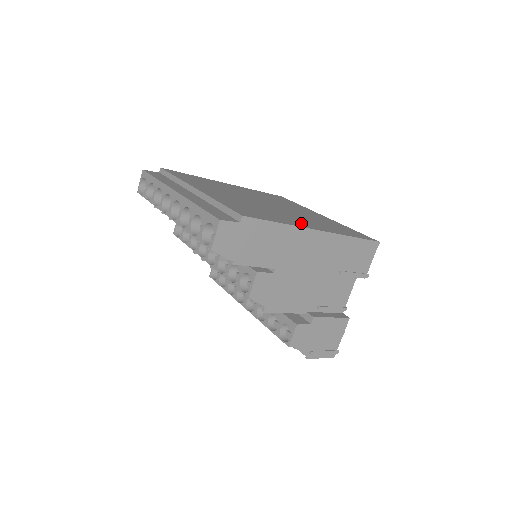
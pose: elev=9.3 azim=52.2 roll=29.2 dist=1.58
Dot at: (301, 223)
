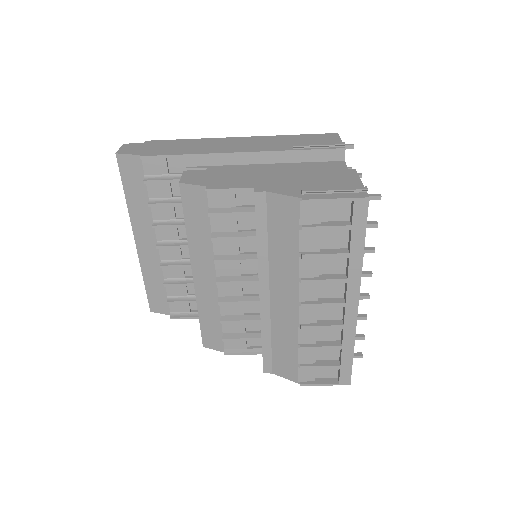
Dot at: occluded
